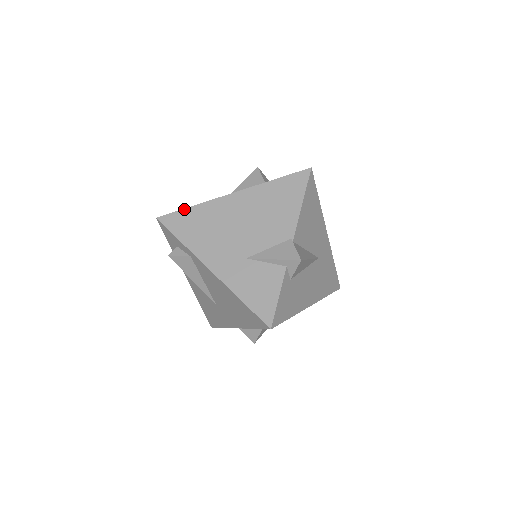
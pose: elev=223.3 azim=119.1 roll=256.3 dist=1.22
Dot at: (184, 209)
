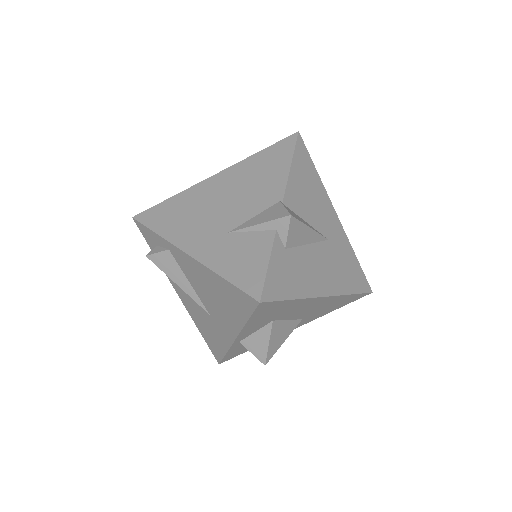
Dot at: (162, 202)
